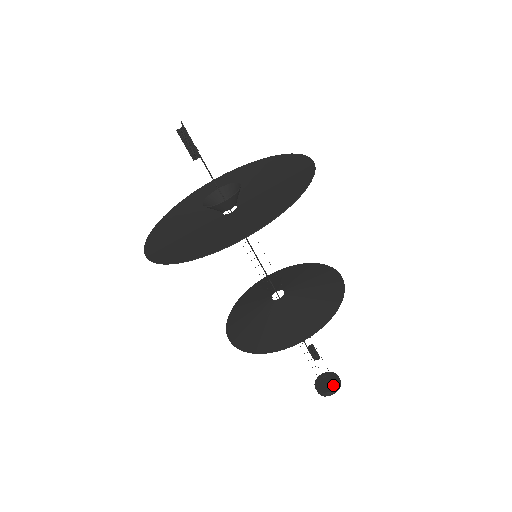
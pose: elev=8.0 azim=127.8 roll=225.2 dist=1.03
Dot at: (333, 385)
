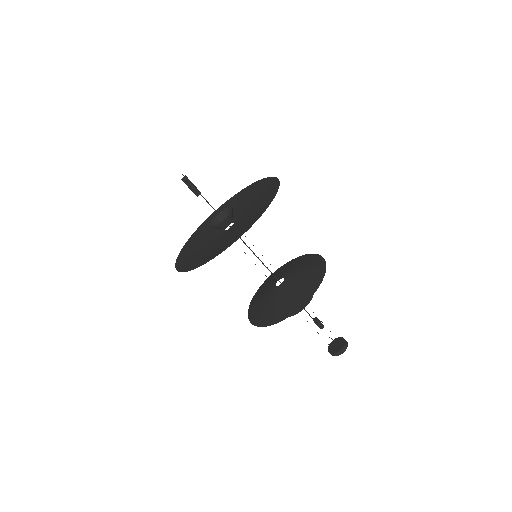
Dot at: (339, 348)
